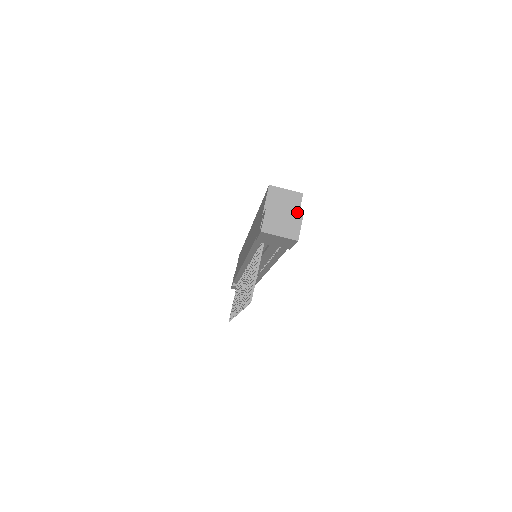
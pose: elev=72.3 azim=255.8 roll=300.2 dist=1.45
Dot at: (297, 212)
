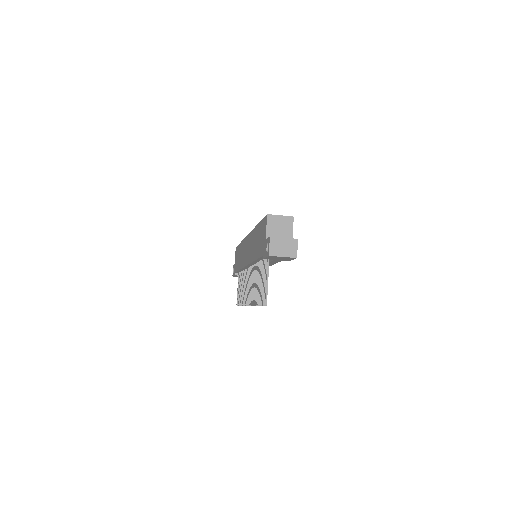
Dot at: (291, 232)
